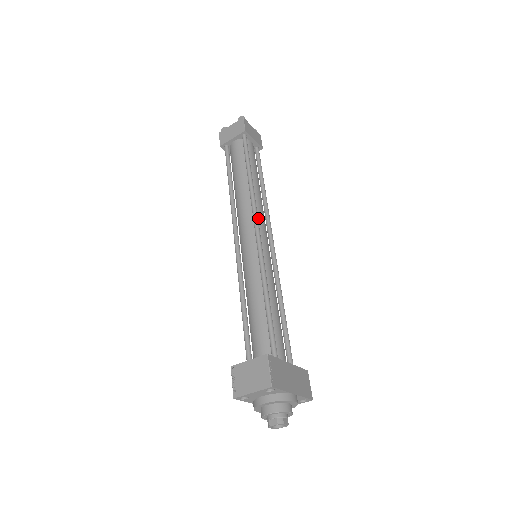
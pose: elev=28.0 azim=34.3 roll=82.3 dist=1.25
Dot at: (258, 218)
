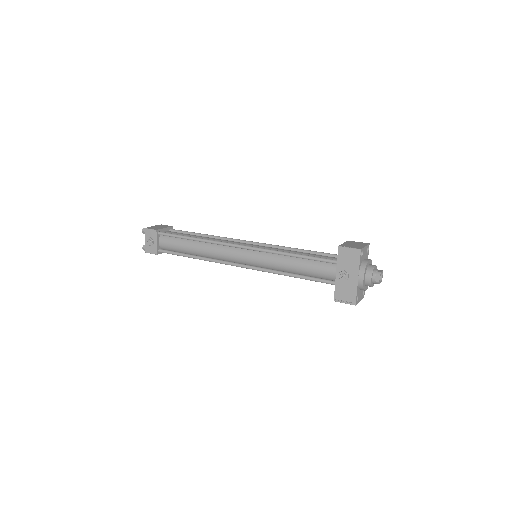
Dot at: occluded
